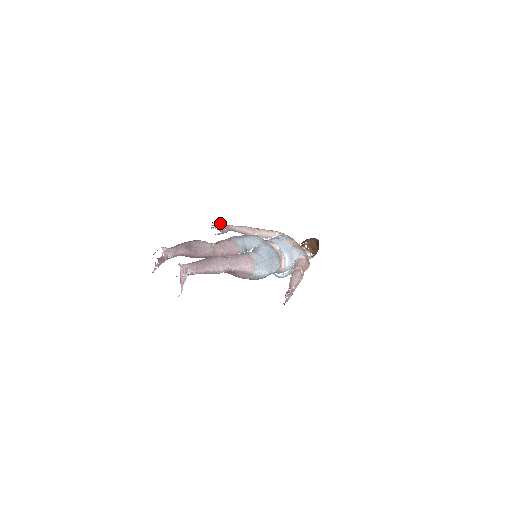
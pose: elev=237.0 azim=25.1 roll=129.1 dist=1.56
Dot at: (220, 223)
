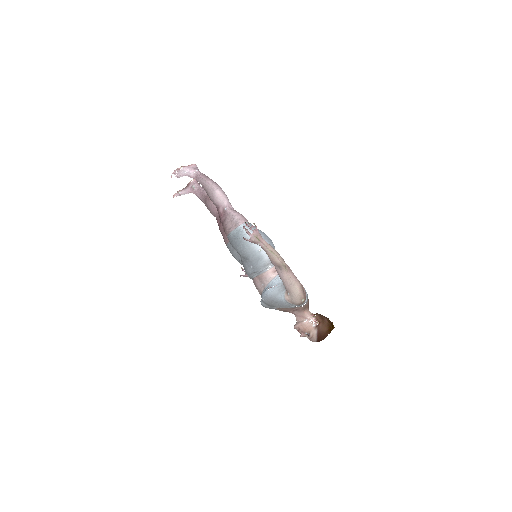
Dot at: occluded
